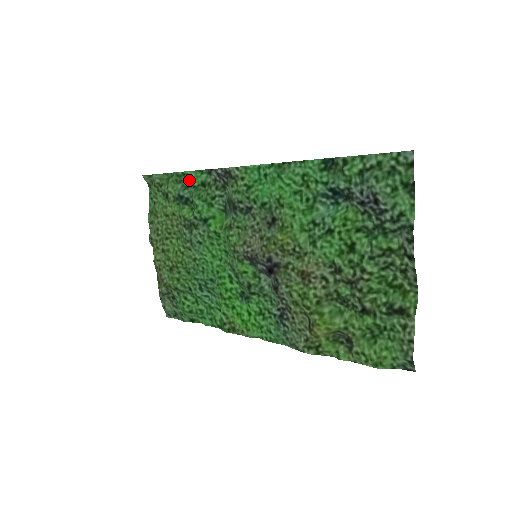
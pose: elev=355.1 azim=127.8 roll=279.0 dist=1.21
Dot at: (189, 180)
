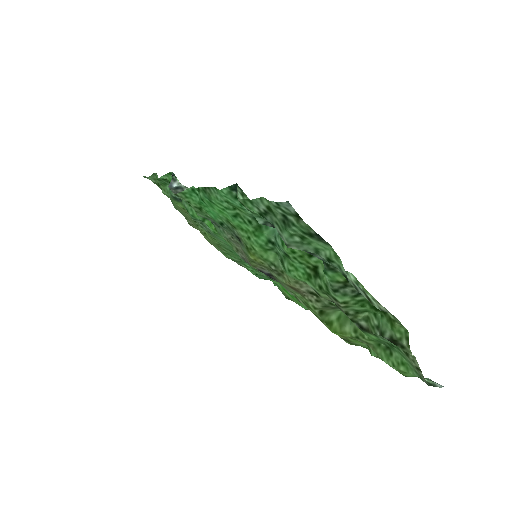
Dot at: (169, 182)
